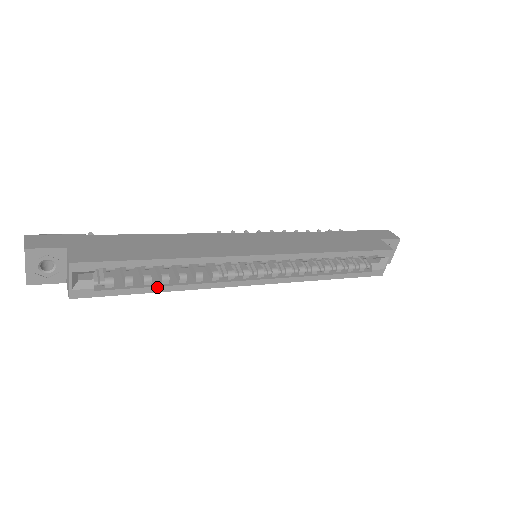
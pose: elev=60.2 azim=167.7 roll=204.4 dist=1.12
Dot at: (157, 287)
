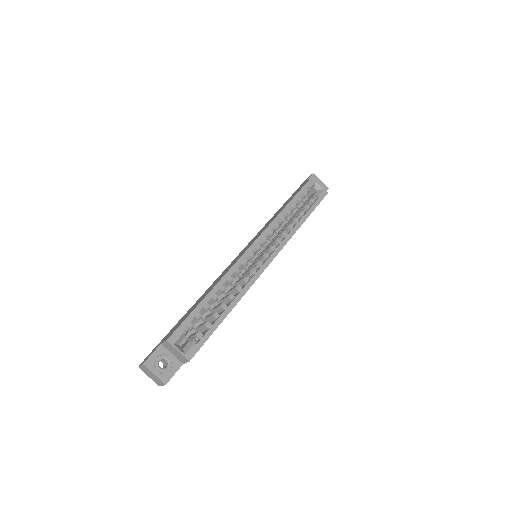
Dot at: (224, 313)
